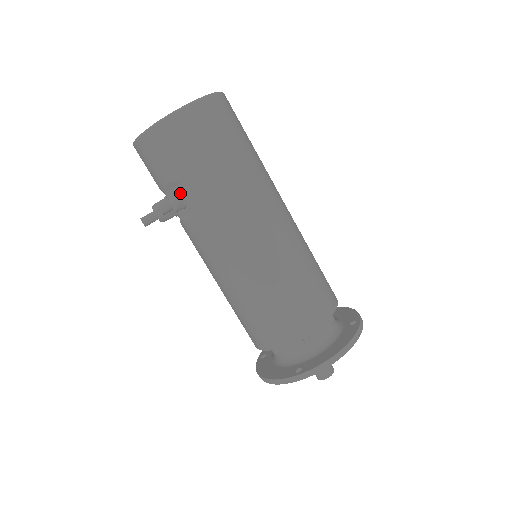
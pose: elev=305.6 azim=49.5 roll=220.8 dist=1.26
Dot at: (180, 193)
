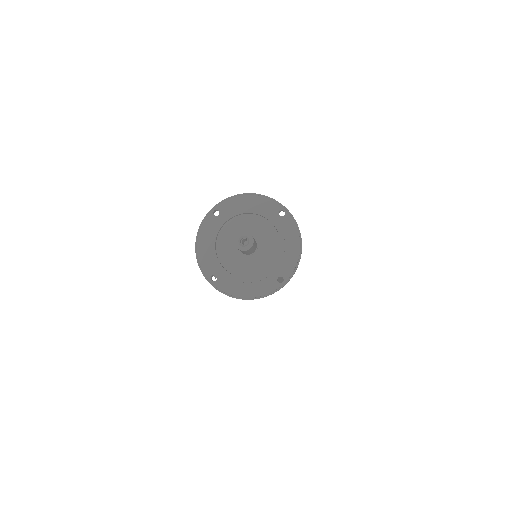
Dot at: occluded
